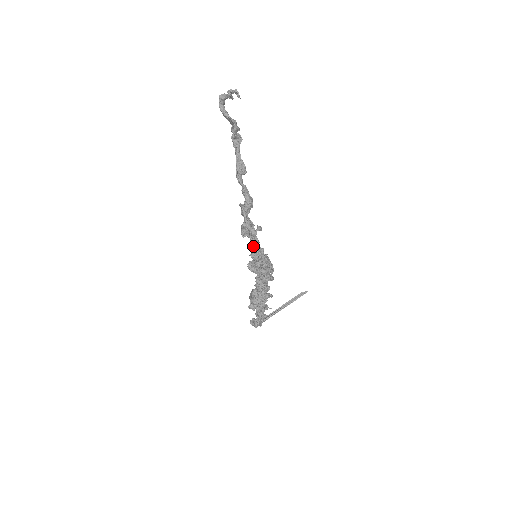
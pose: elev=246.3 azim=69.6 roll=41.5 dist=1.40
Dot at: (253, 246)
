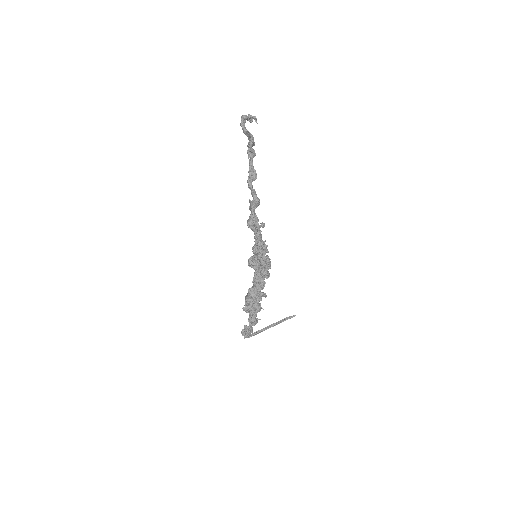
Dot at: (256, 238)
